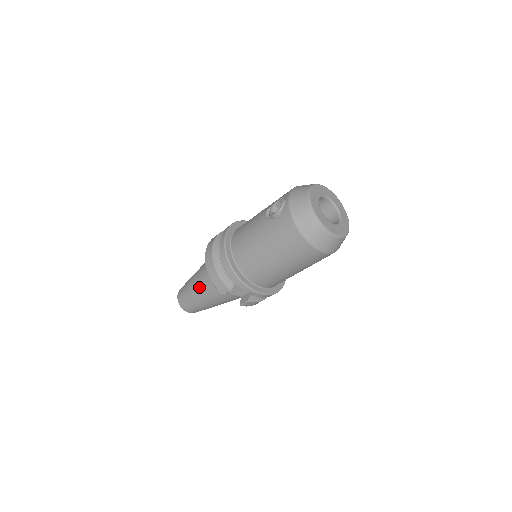
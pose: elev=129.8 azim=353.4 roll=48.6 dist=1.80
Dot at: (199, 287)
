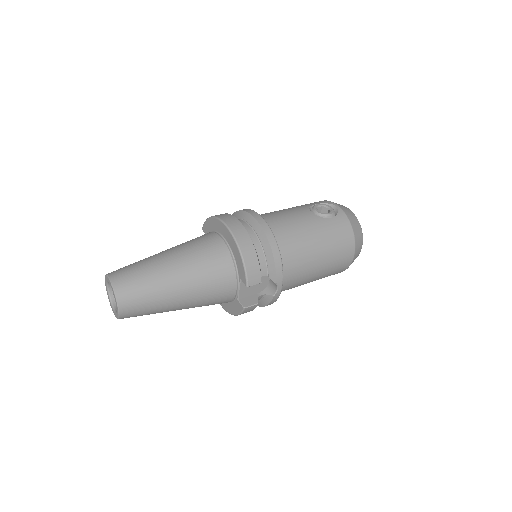
Dot at: (187, 273)
